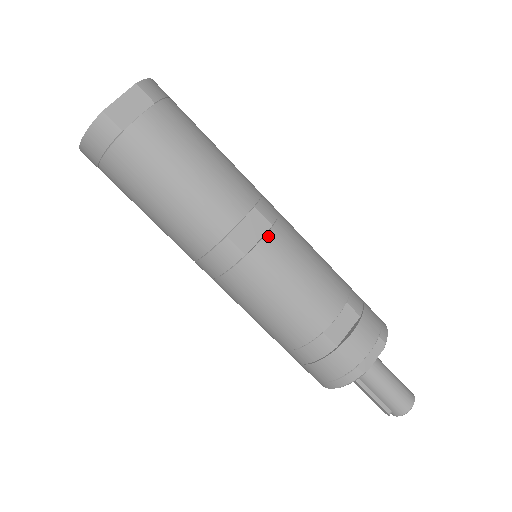
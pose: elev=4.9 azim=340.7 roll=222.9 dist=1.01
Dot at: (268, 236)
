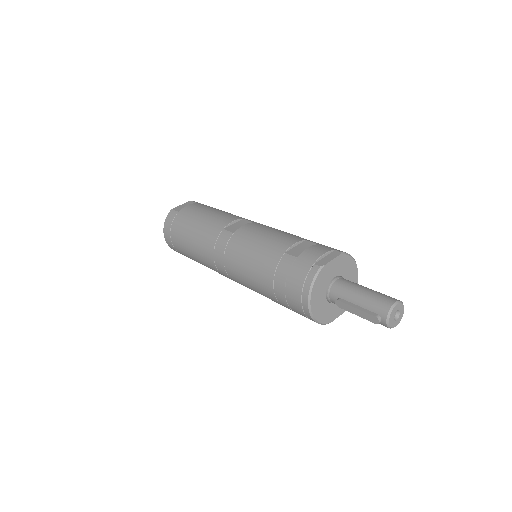
Dot at: (248, 224)
